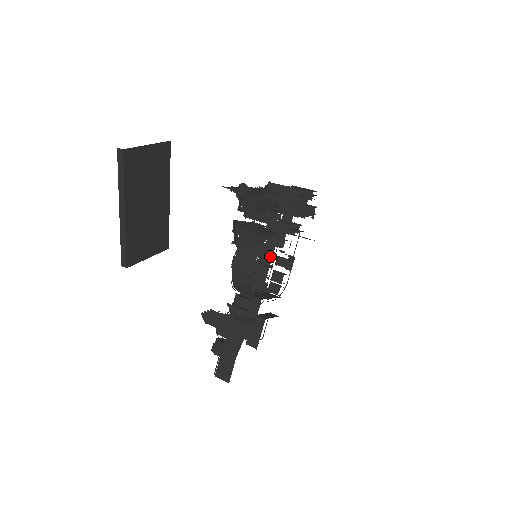
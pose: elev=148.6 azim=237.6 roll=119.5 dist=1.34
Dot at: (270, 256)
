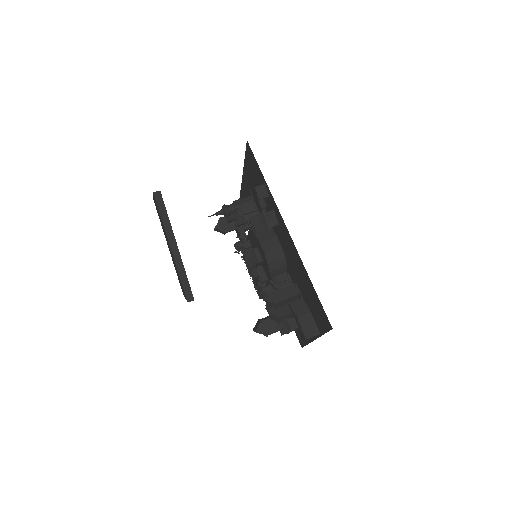
Dot at: occluded
